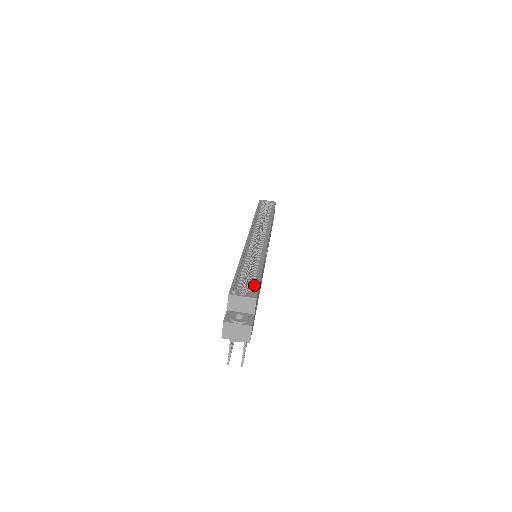
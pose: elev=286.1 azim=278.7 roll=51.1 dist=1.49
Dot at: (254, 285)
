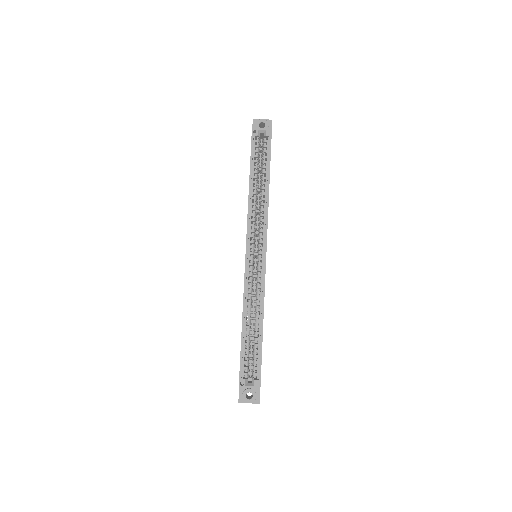
Dot at: (257, 362)
